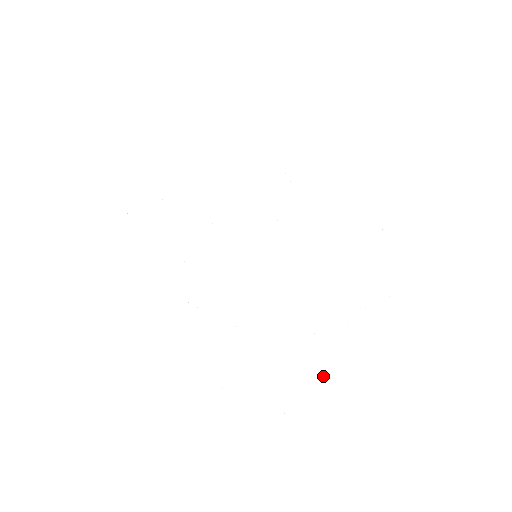
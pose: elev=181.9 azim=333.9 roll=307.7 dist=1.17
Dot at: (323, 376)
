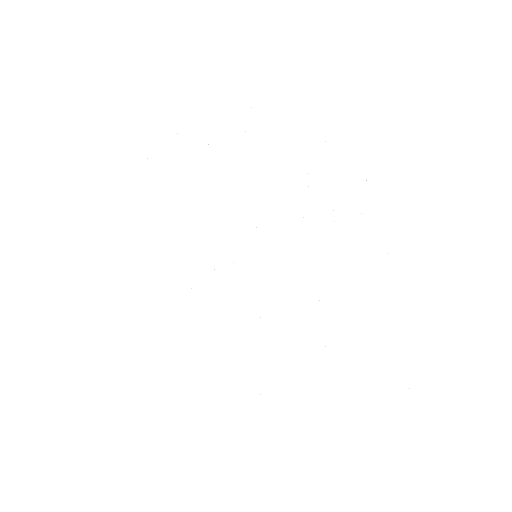
Dot at: occluded
